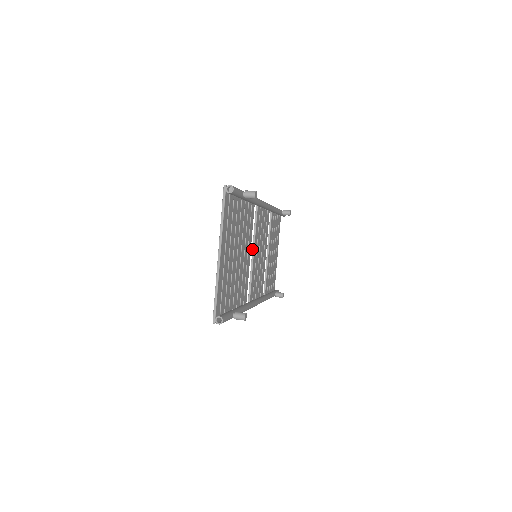
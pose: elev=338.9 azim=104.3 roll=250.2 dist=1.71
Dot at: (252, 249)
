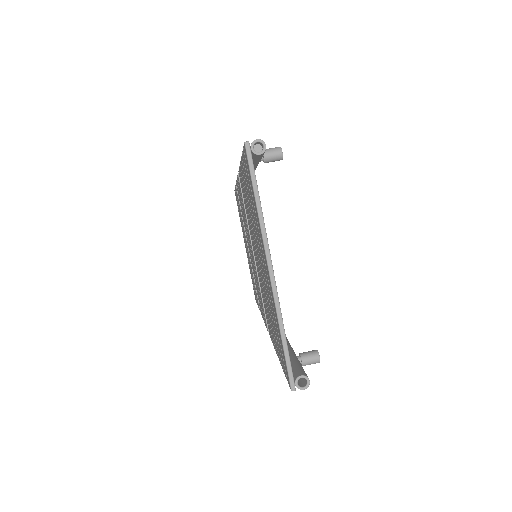
Dot at: (252, 247)
